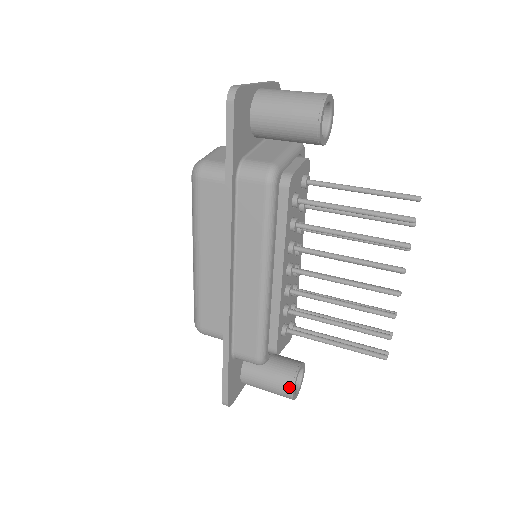
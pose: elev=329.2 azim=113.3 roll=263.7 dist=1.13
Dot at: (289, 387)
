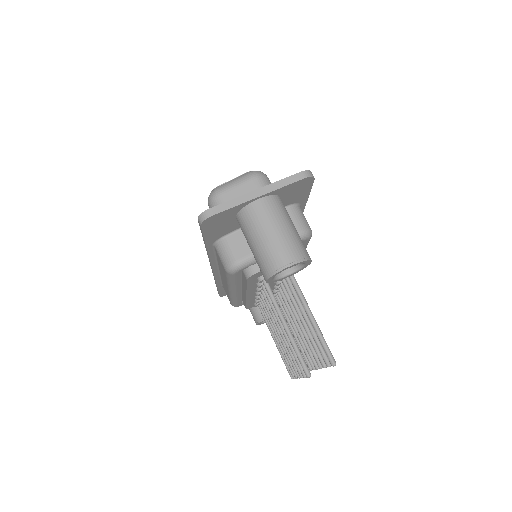
Dot at: (256, 321)
